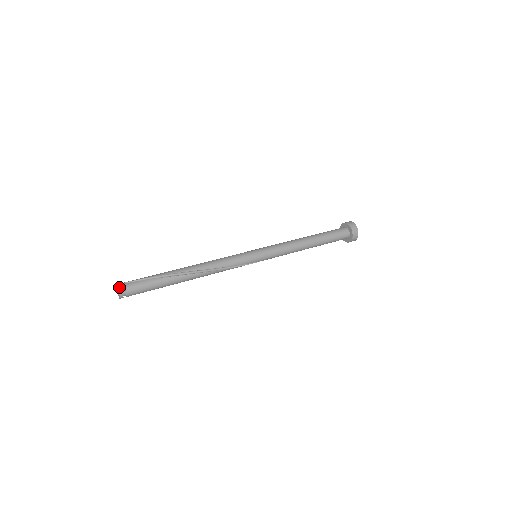
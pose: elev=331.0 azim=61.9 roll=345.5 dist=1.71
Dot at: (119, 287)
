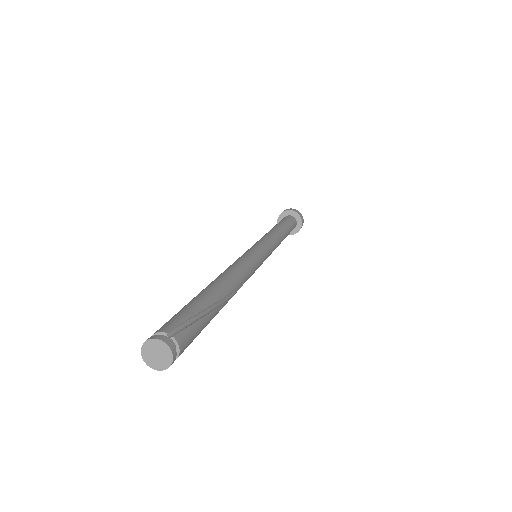
Dot at: (173, 348)
